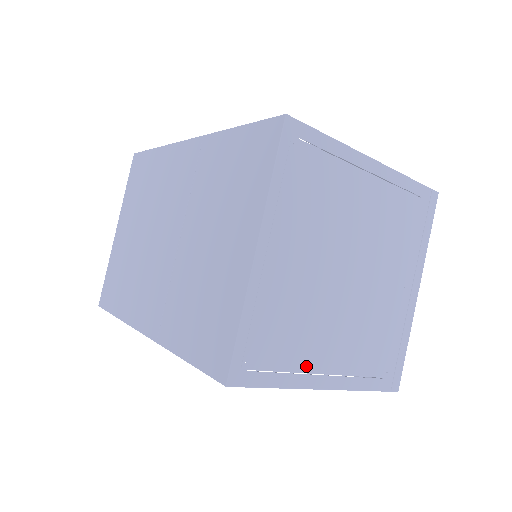
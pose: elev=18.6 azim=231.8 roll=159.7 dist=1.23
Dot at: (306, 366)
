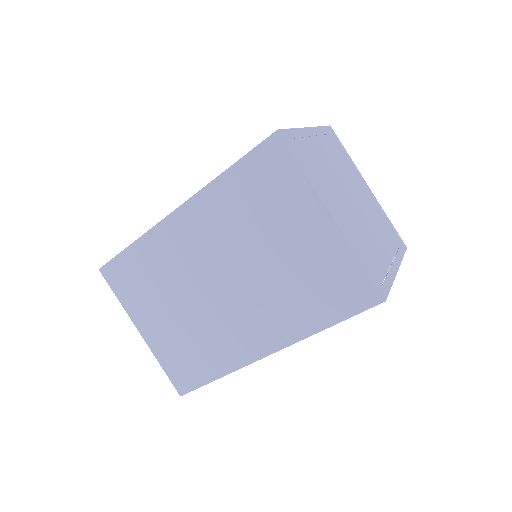
Dot at: (387, 264)
